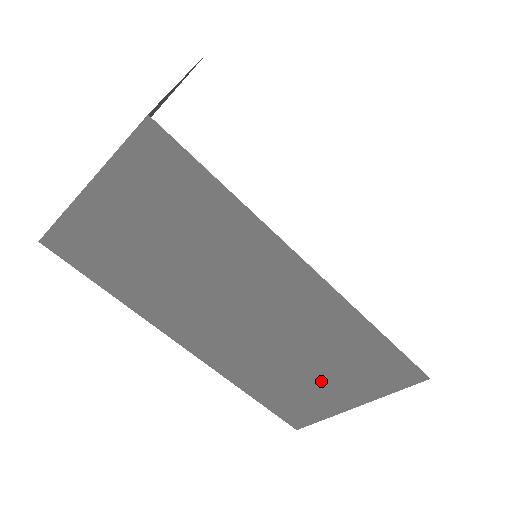
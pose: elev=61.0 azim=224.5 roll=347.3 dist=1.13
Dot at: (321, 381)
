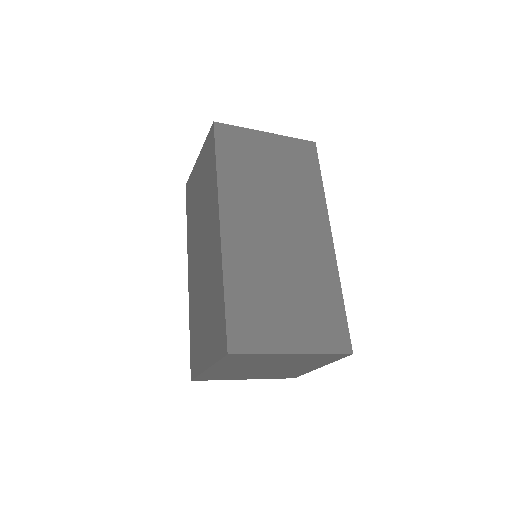
Dot at: (286, 312)
